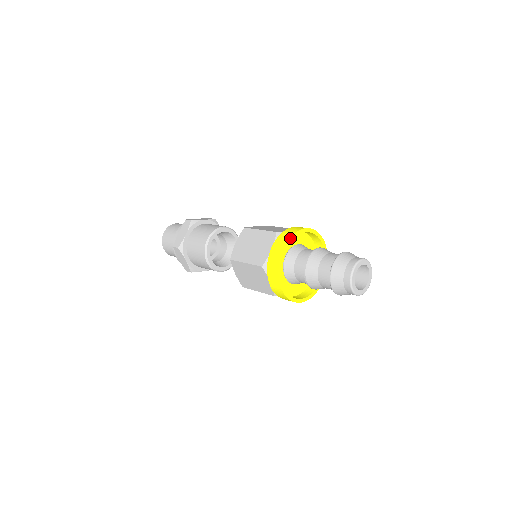
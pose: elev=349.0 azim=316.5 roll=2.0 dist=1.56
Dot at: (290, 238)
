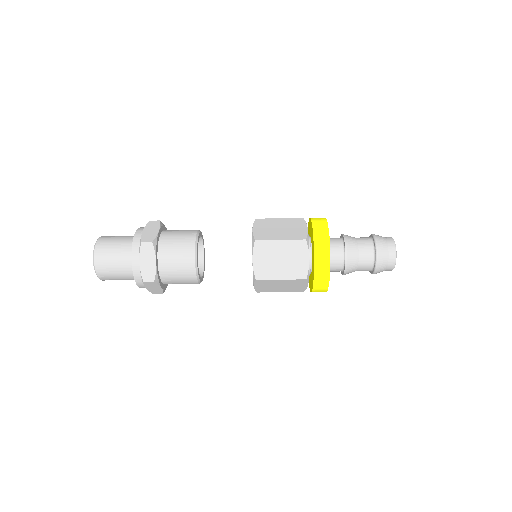
Dot at: (326, 219)
